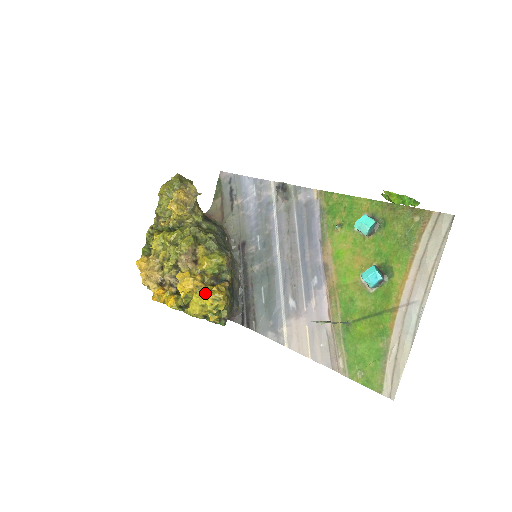
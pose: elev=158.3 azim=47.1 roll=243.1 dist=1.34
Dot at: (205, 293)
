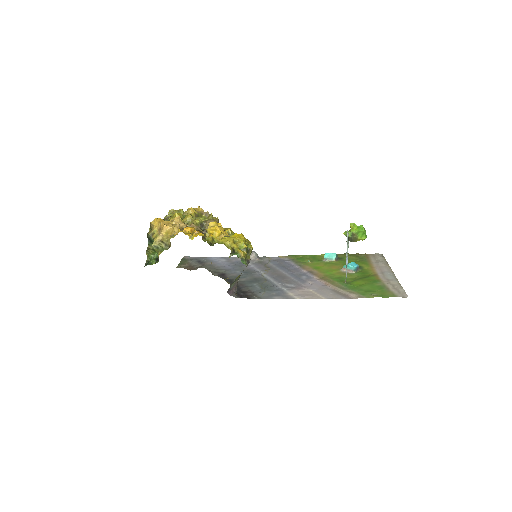
Dot at: (238, 234)
